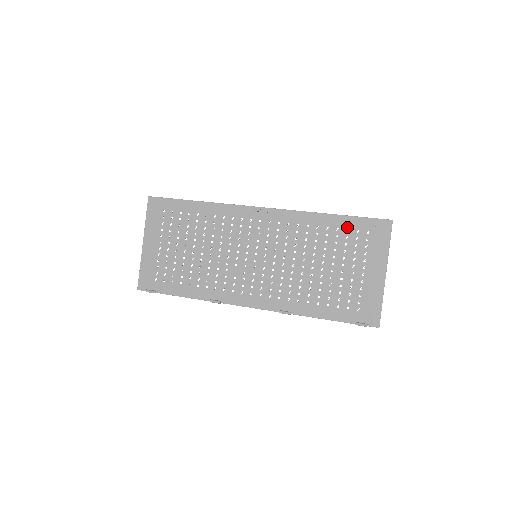
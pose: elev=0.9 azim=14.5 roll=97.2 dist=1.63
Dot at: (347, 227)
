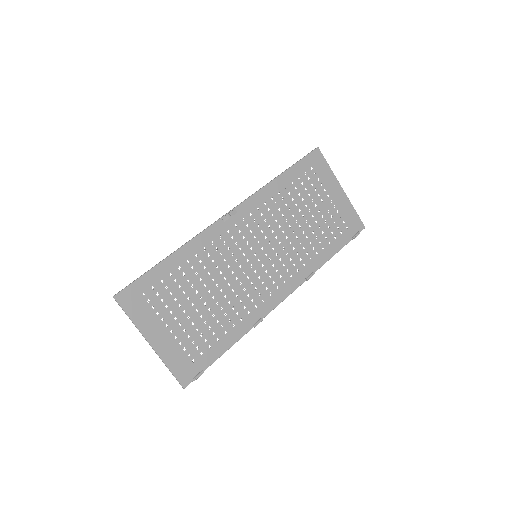
Dot at: (297, 176)
